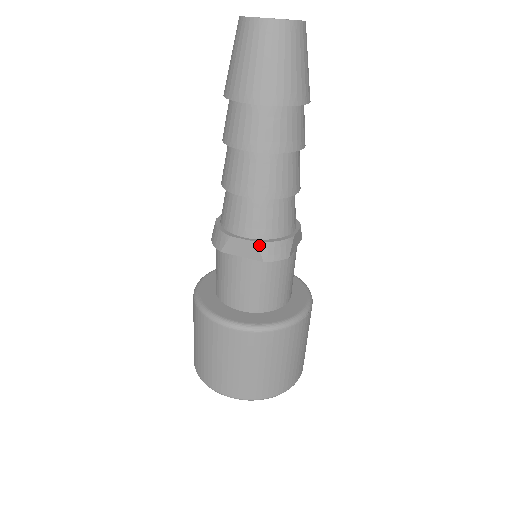
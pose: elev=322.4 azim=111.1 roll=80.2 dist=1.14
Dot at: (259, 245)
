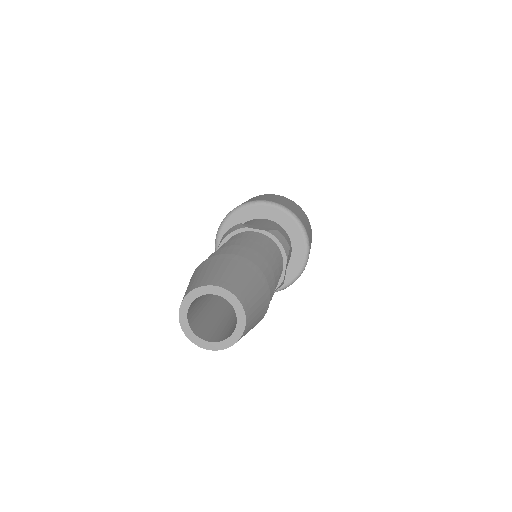
Dot at: occluded
